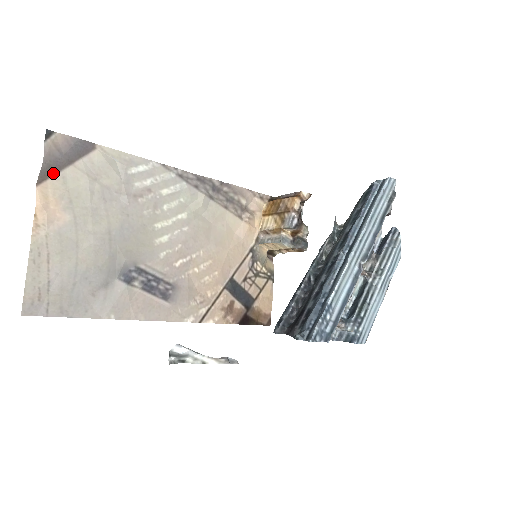
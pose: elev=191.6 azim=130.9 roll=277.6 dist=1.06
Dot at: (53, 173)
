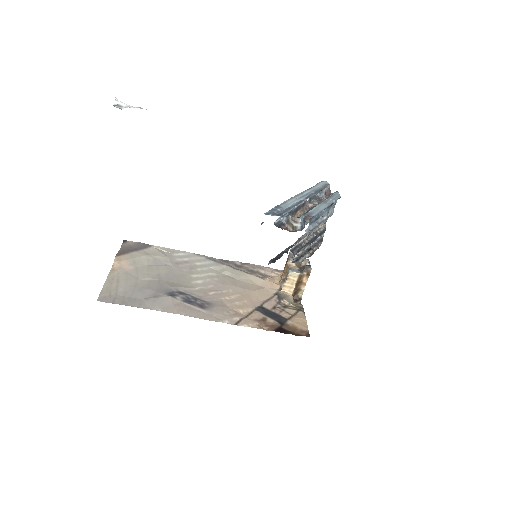
Dot at: (125, 253)
